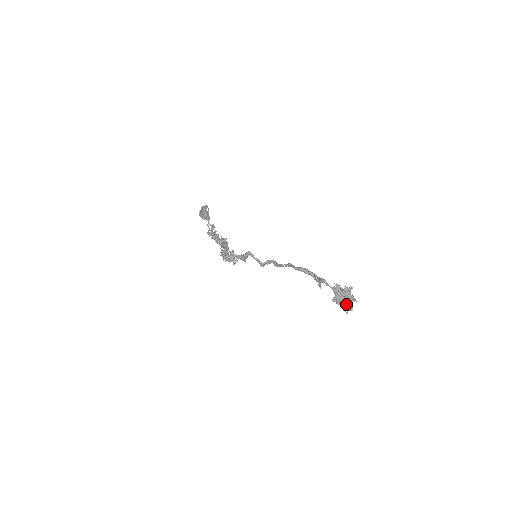
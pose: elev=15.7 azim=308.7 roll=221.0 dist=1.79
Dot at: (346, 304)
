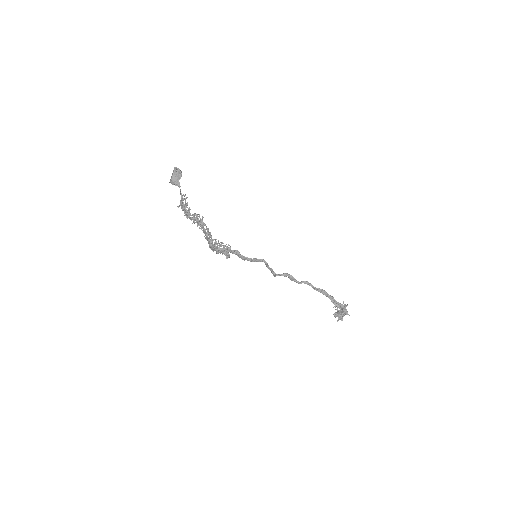
Dot at: (342, 317)
